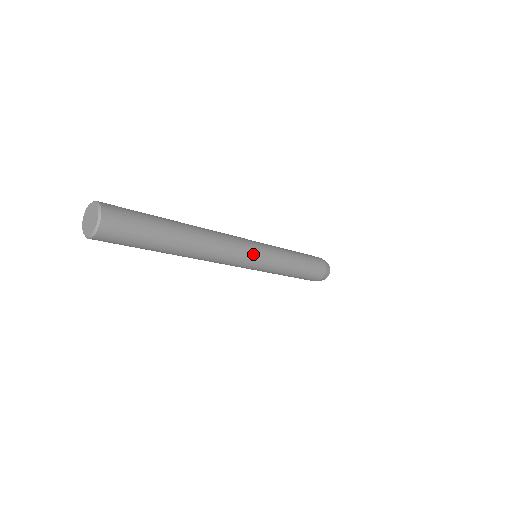
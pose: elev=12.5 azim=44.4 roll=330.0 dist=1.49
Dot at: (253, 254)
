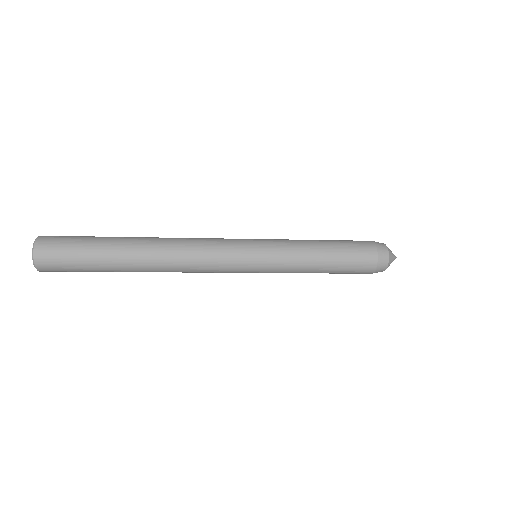
Dot at: (235, 267)
